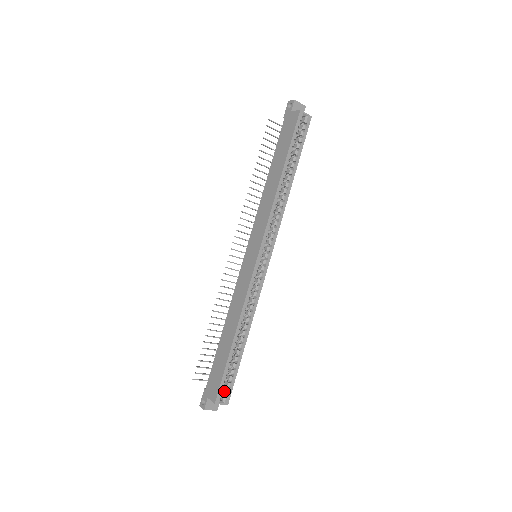
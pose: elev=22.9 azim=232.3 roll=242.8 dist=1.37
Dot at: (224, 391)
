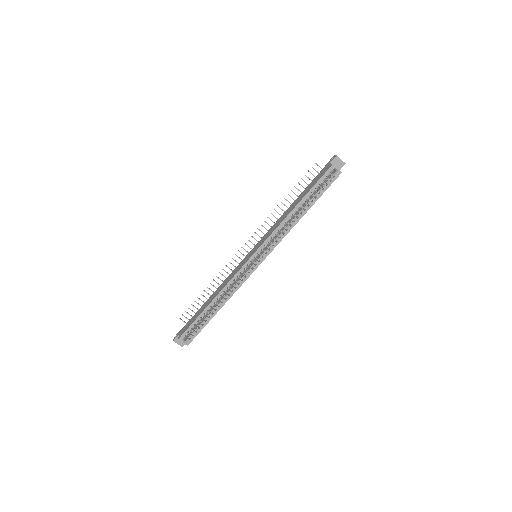
Dot at: (190, 335)
